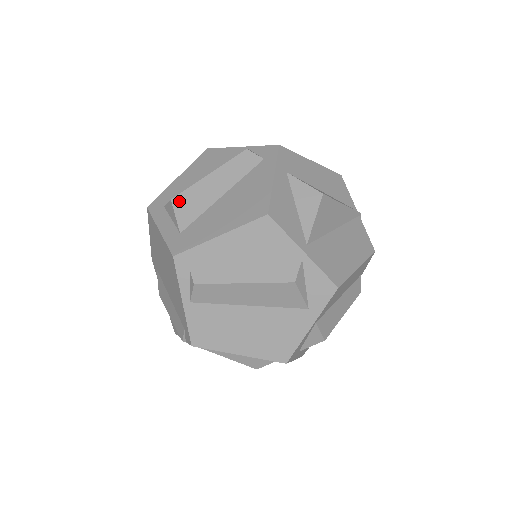
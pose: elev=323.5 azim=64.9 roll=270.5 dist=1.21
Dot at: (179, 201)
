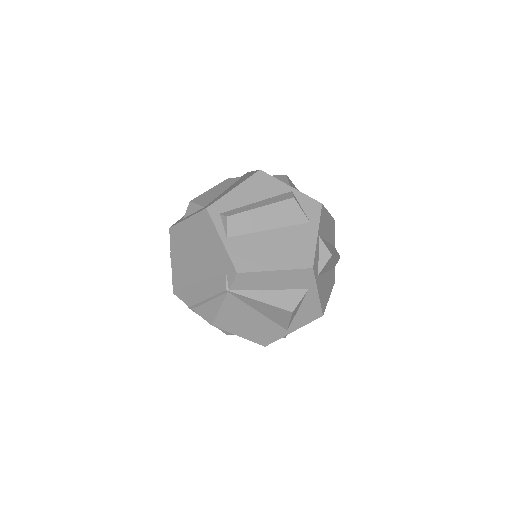
Dot at: (196, 200)
